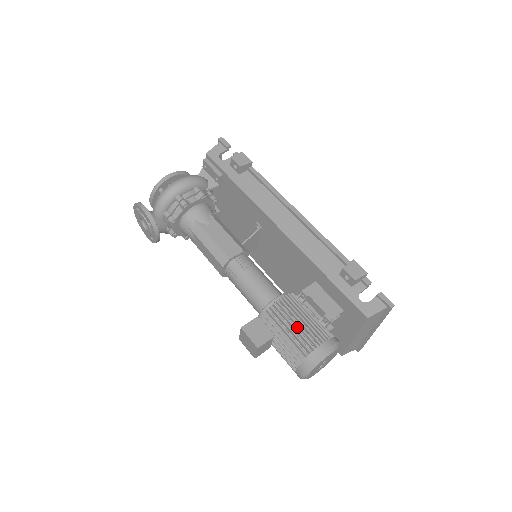
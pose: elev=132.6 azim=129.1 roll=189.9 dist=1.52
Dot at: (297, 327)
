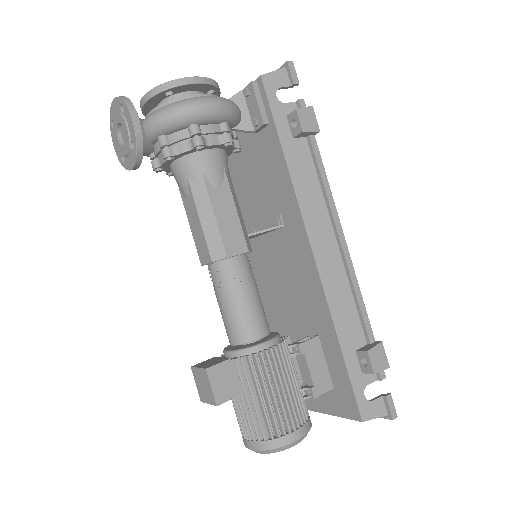
Dot at: (275, 394)
